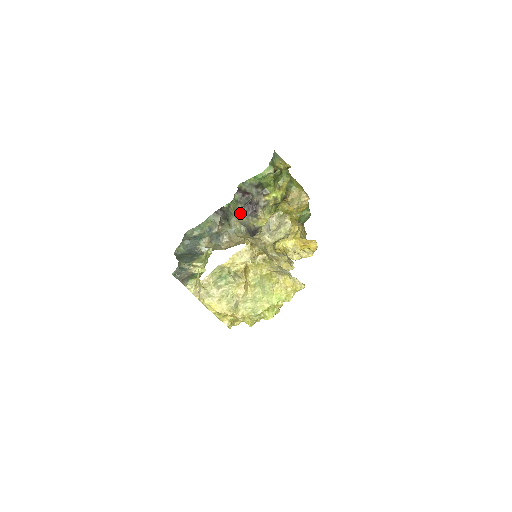
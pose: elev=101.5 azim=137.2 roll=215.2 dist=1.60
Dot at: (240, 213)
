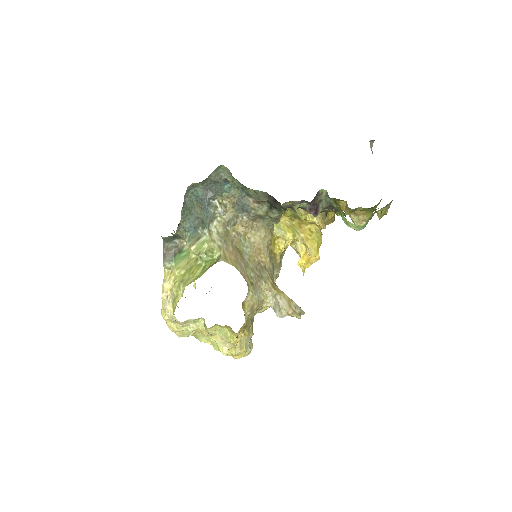
Dot at: occluded
